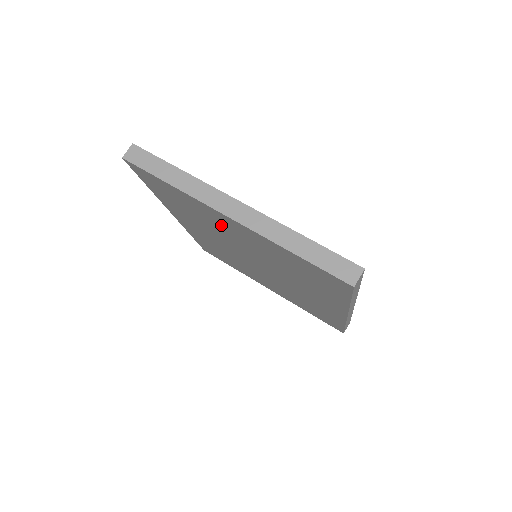
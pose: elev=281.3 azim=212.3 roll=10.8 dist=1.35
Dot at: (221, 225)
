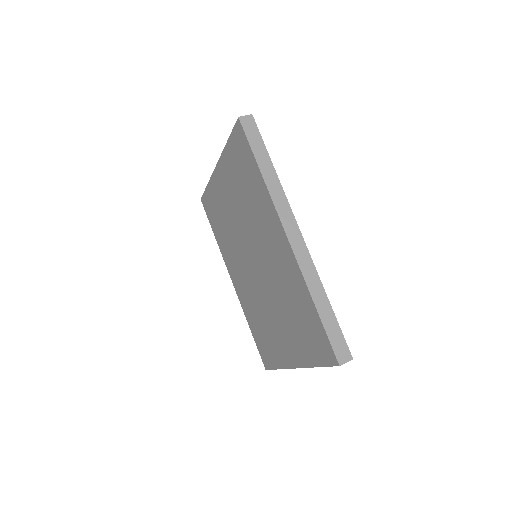
Dot at: (225, 202)
